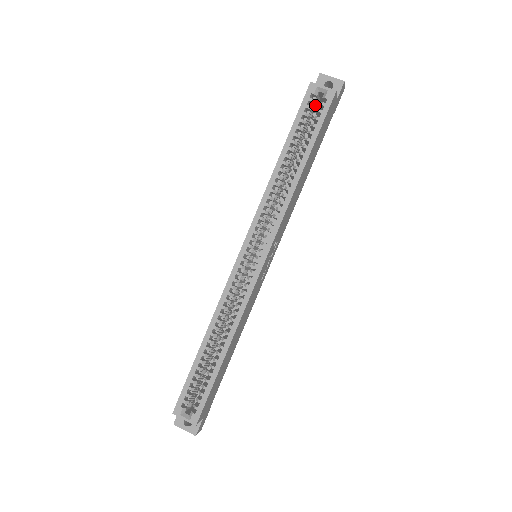
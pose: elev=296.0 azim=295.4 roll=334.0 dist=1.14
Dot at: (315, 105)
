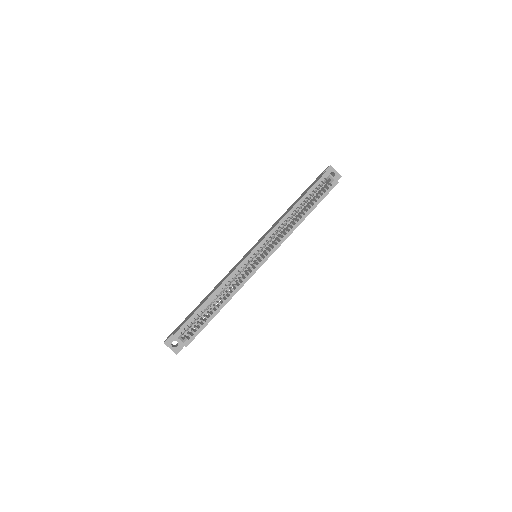
Dot at: occluded
